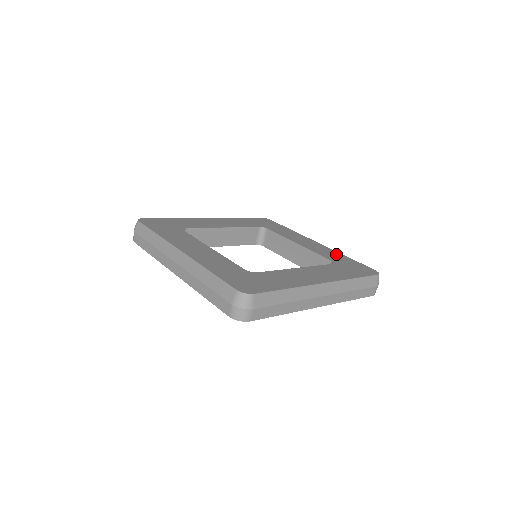
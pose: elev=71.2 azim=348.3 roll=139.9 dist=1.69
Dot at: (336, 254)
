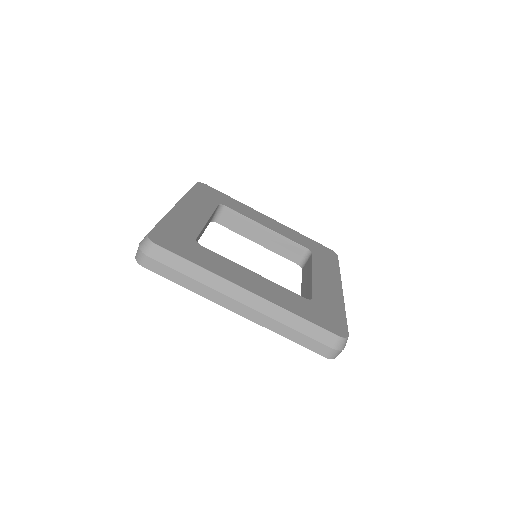
Dot at: (297, 234)
